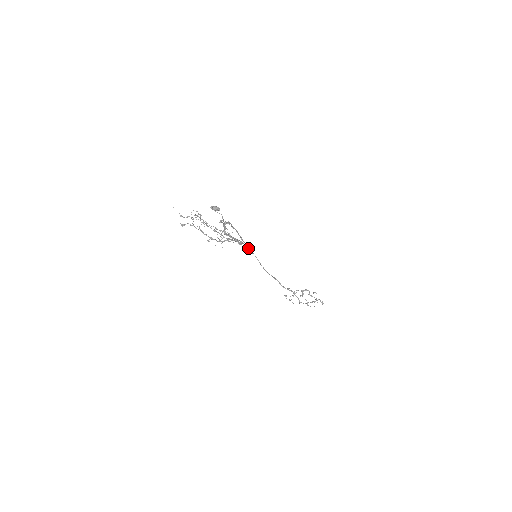
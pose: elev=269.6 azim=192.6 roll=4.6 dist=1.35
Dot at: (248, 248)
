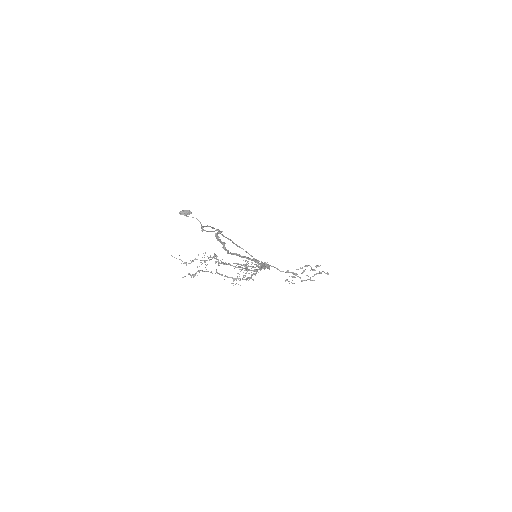
Dot at: occluded
